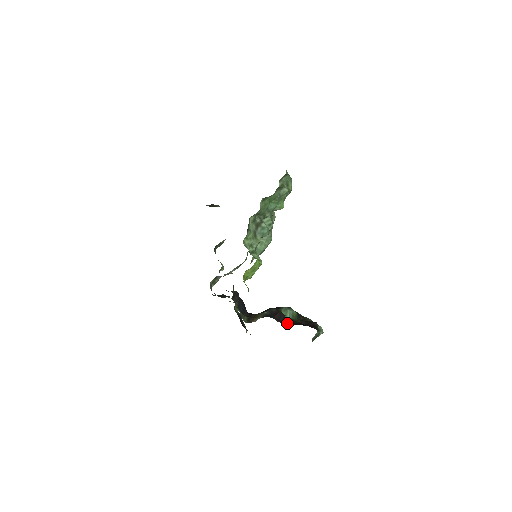
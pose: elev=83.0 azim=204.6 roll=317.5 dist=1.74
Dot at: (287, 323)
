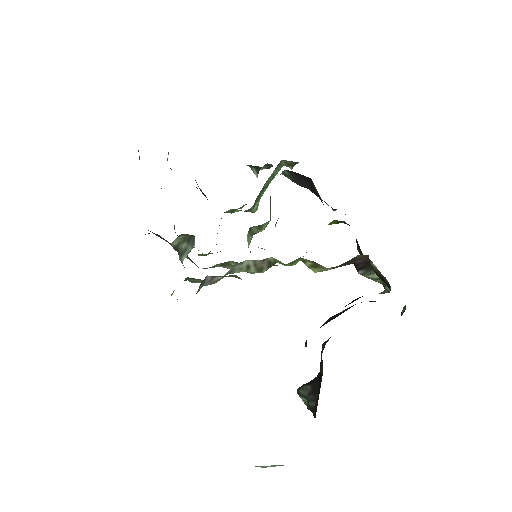
Dot at: occluded
